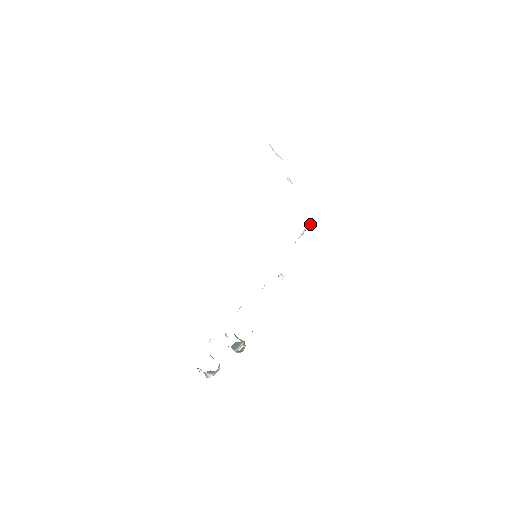
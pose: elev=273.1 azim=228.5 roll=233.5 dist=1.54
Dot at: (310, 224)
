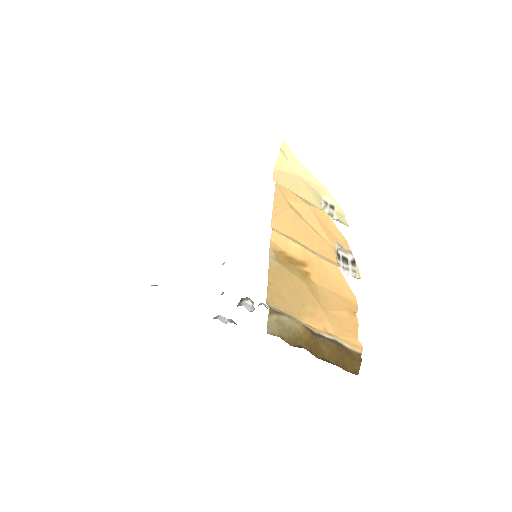
Dot at: occluded
